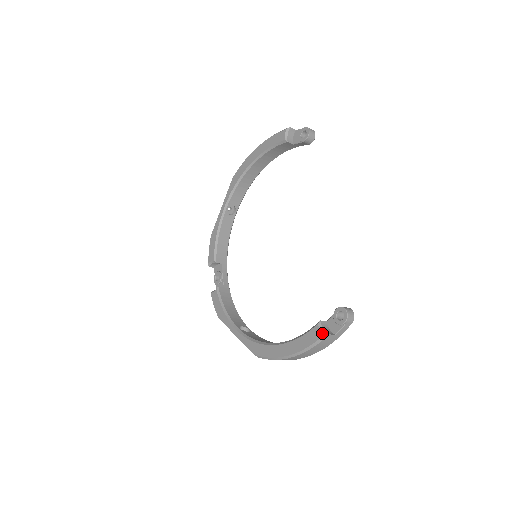
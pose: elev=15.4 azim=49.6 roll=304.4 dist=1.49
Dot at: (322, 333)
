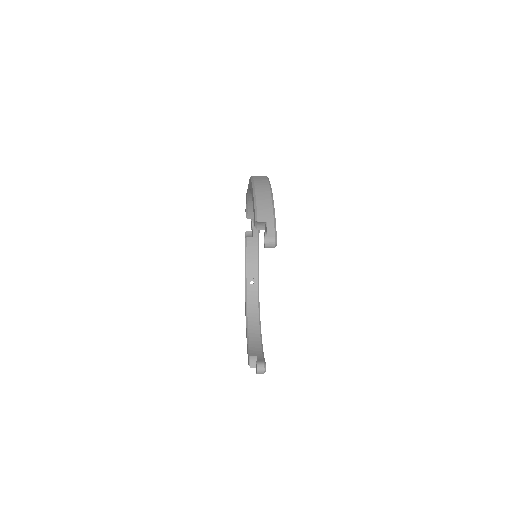
Dot at: (248, 363)
